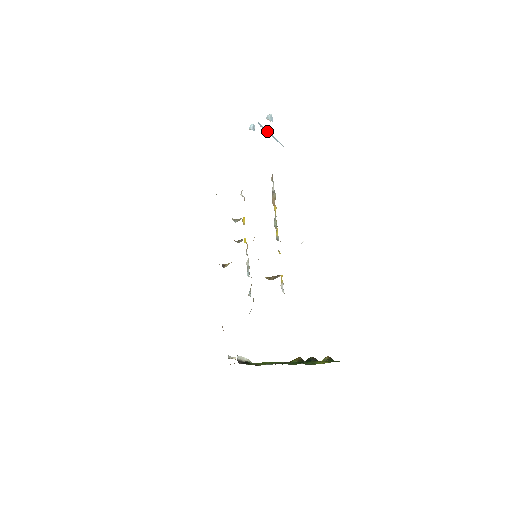
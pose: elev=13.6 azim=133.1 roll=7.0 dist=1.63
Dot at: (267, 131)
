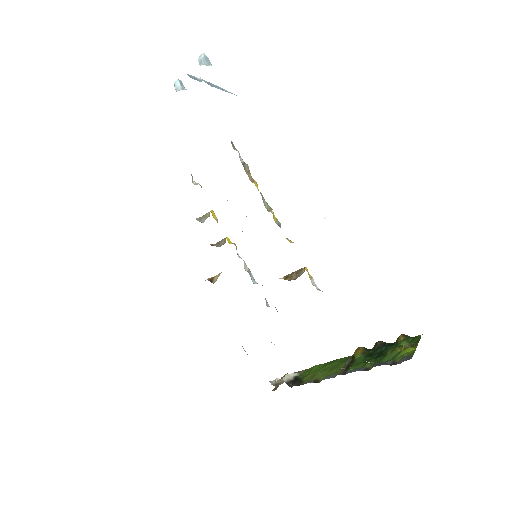
Dot at: (205, 82)
